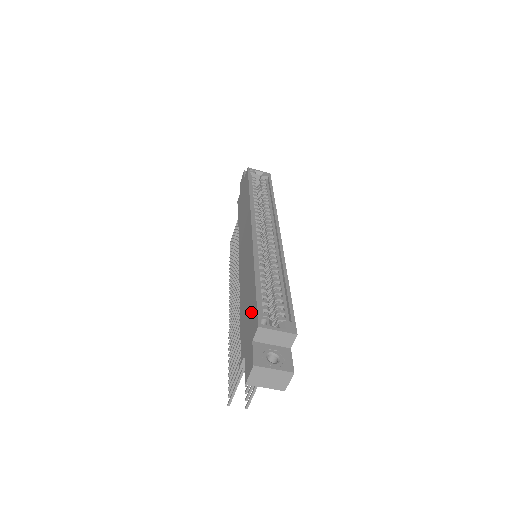
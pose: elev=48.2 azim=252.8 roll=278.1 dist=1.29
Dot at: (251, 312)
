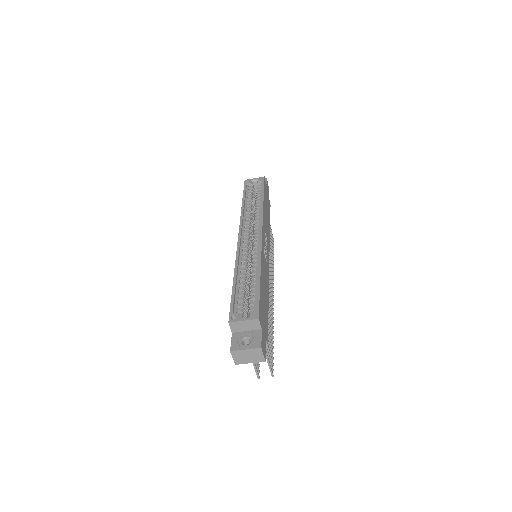
Dot at: occluded
